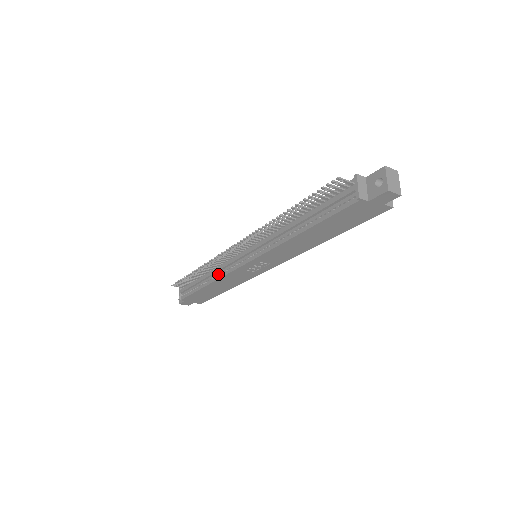
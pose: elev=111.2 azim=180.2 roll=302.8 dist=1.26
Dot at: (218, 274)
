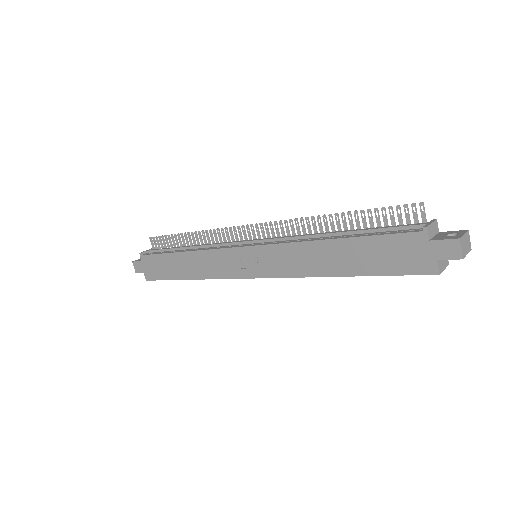
Dot at: (205, 248)
